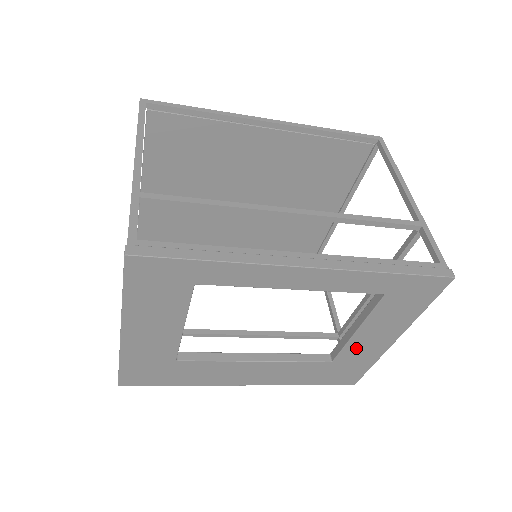
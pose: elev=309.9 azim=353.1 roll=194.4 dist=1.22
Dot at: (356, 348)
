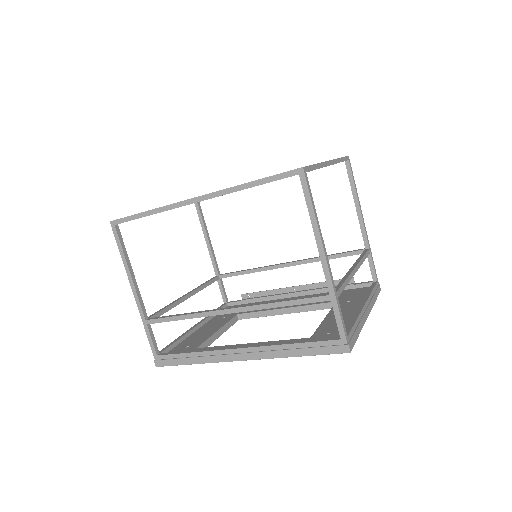
Dot at: occluded
